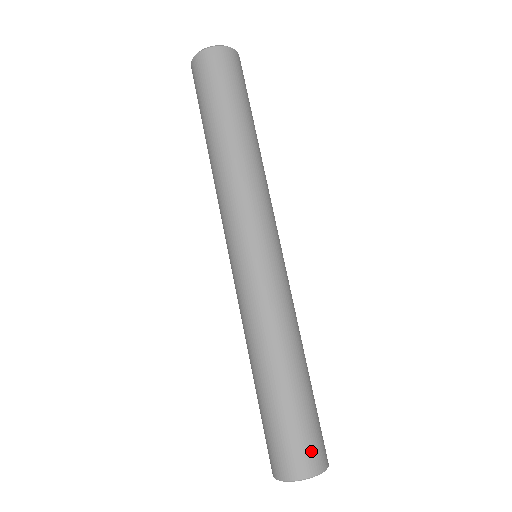
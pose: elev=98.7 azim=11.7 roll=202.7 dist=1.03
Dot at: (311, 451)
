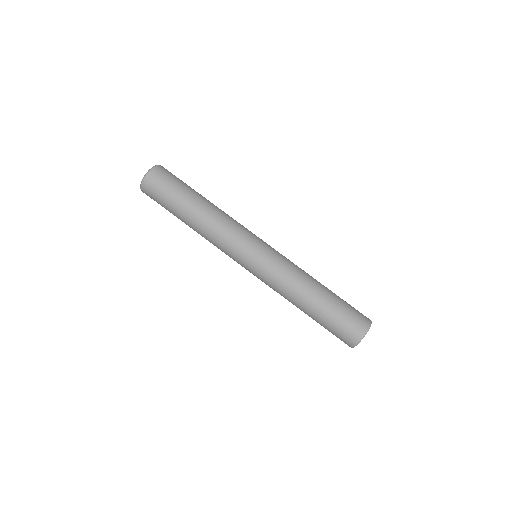
Dot at: (352, 329)
